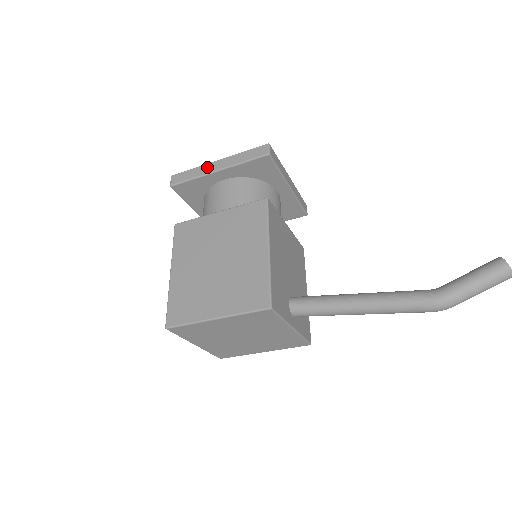
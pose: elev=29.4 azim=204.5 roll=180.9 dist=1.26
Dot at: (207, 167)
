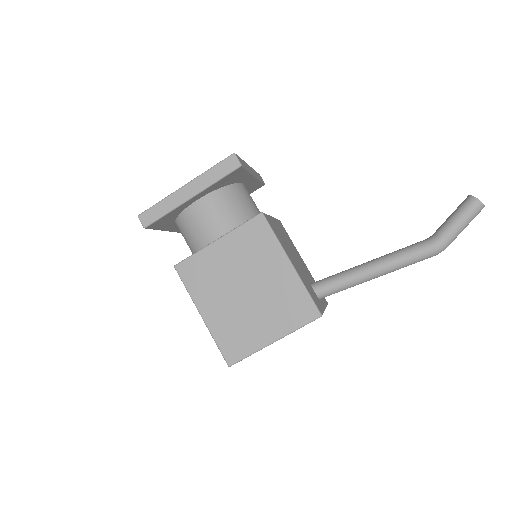
Dot at: (177, 196)
